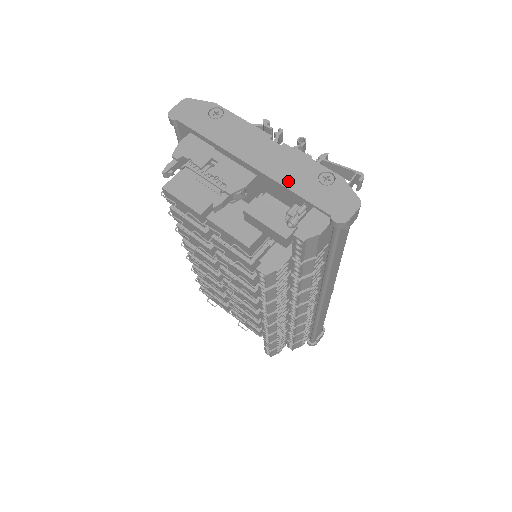
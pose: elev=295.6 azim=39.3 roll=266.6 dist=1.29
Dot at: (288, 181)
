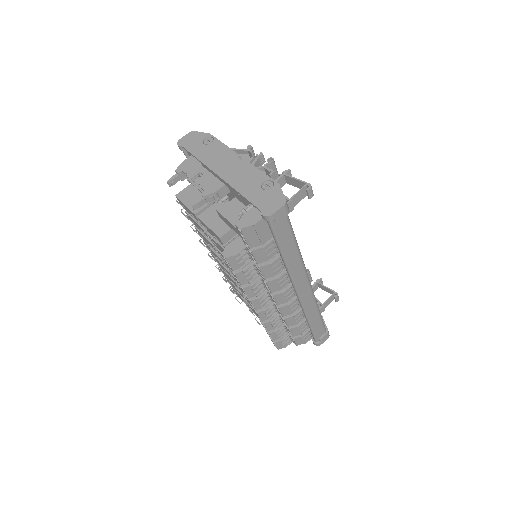
Dot at: (240, 187)
